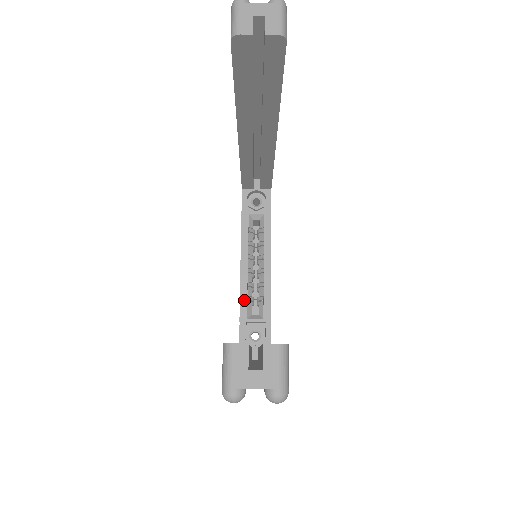
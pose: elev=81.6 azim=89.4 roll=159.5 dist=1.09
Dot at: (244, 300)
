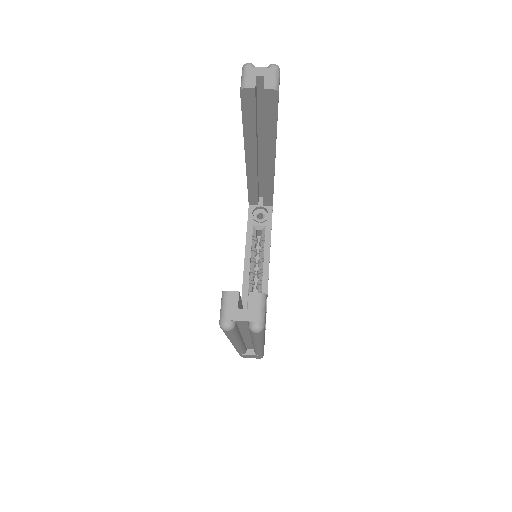
Dot at: (245, 294)
